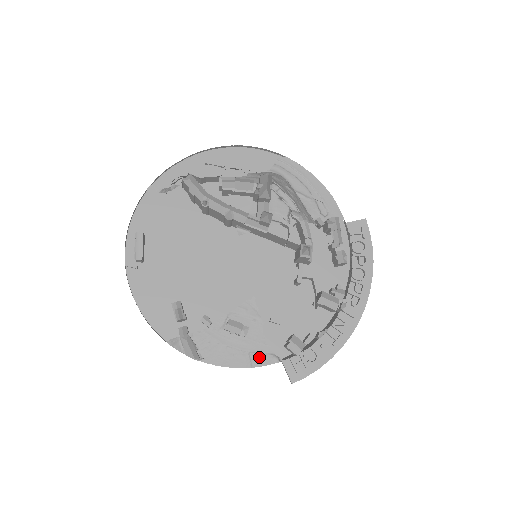
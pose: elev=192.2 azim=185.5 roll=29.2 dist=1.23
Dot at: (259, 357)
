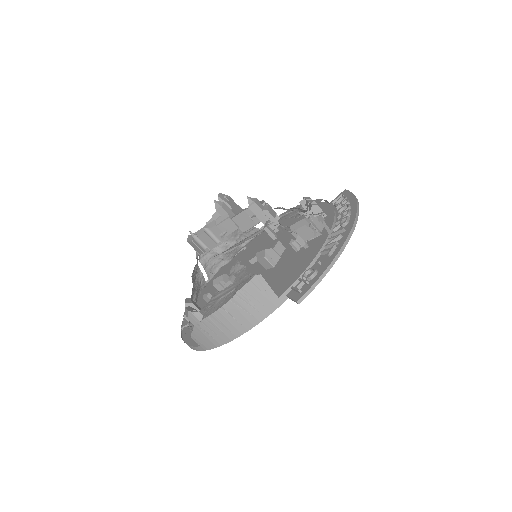
Dot at: (241, 284)
